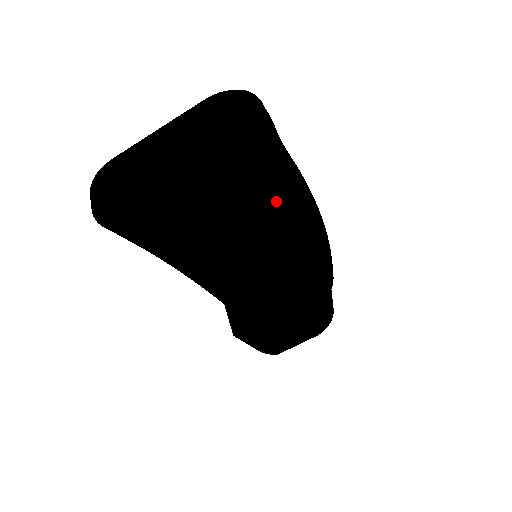
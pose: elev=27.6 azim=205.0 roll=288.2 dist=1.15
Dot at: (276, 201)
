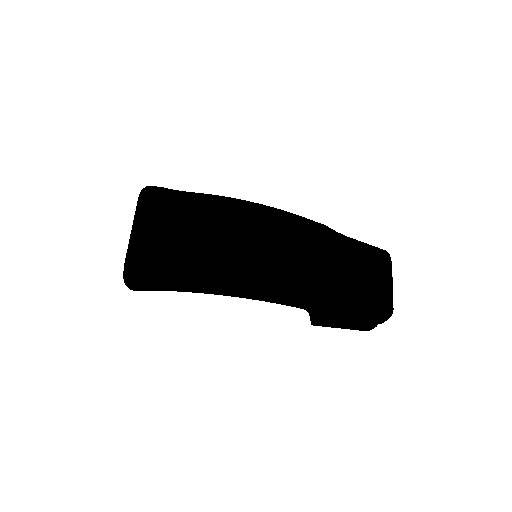
Dot at: (187, 199)
